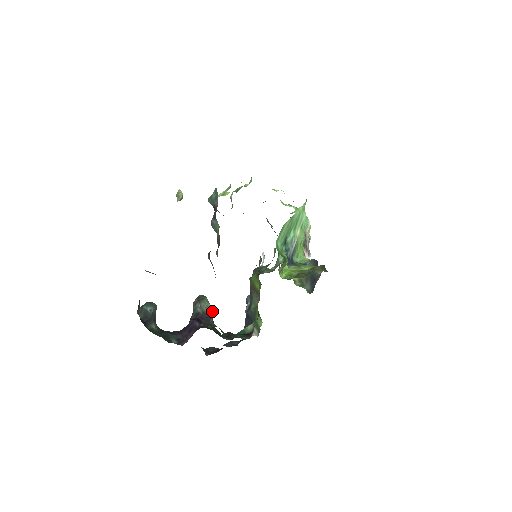
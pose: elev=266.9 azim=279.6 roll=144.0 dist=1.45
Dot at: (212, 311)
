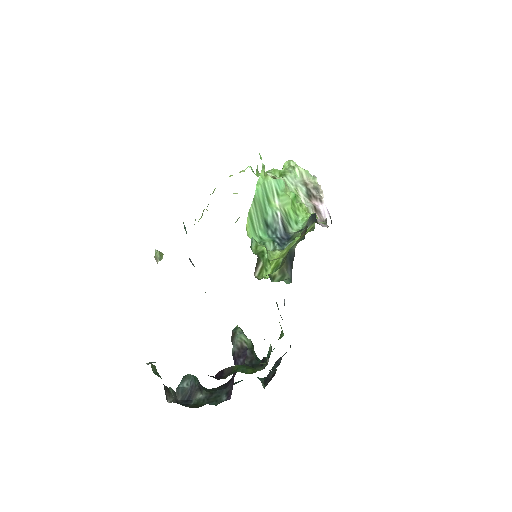
Dot at: (247, 340)
